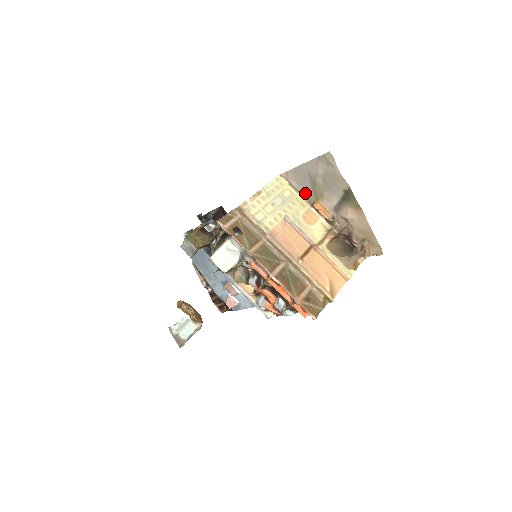
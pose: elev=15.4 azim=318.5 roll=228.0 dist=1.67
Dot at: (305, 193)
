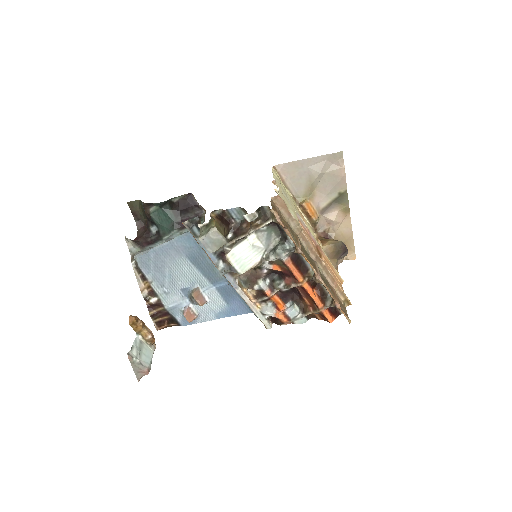
Dot at: (294, 190)
